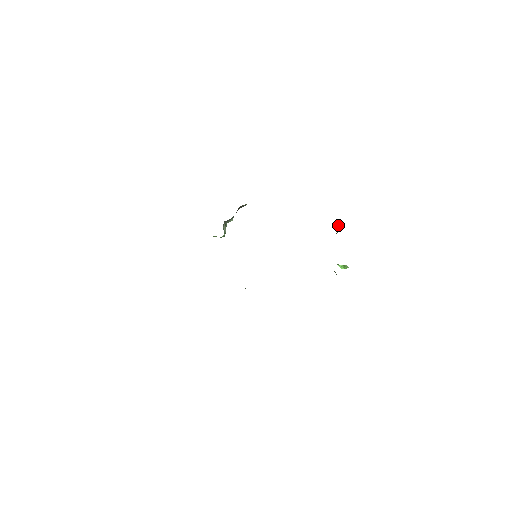
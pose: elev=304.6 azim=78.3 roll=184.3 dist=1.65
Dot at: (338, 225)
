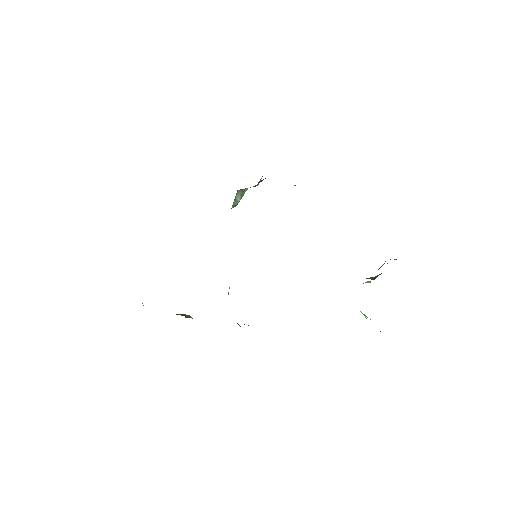
Dot at: occluded
